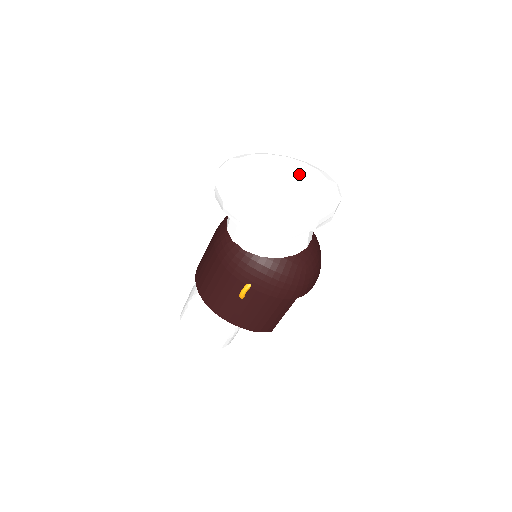
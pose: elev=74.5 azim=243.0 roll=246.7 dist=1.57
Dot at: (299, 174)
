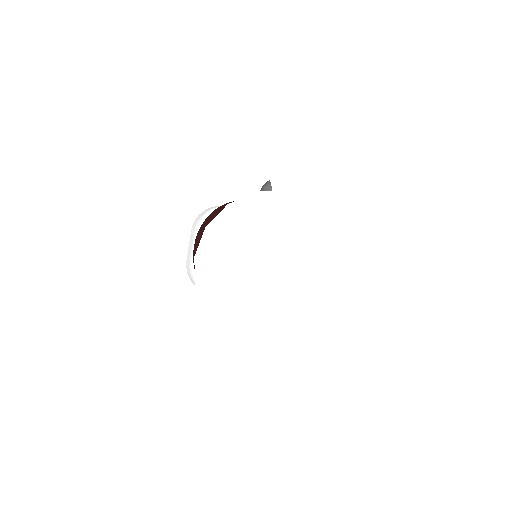
Dot at: (299, 258)
